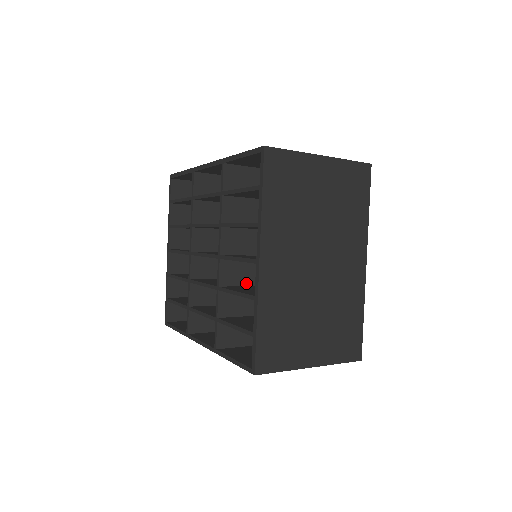
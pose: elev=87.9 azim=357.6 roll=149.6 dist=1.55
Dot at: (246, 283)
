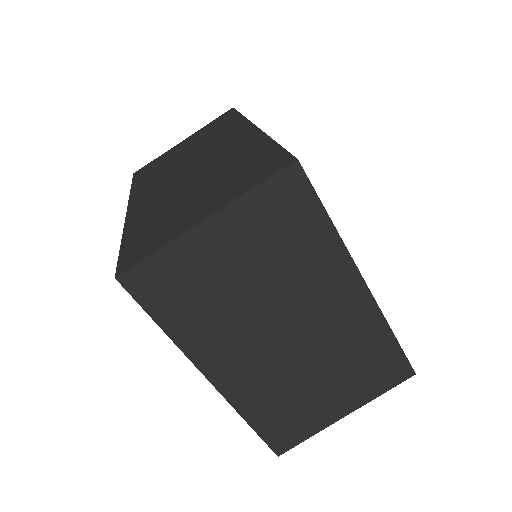
Dot at: occluded
